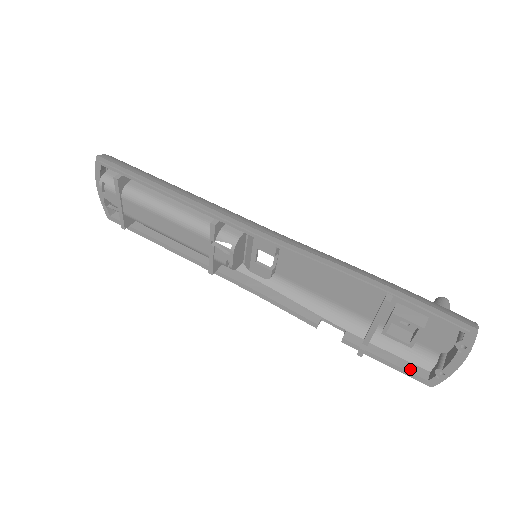
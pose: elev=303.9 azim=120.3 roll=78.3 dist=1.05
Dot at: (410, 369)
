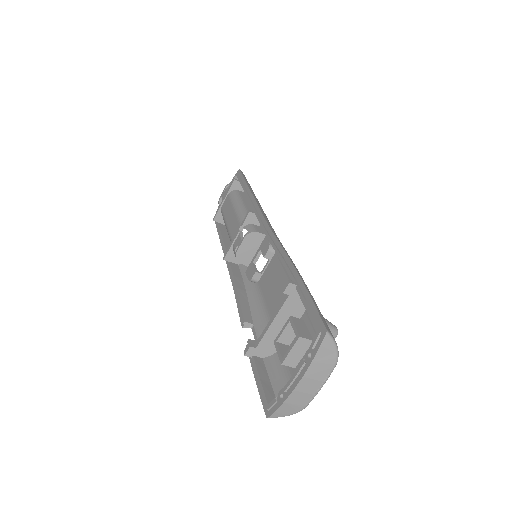
Dot at: (267, 390)
